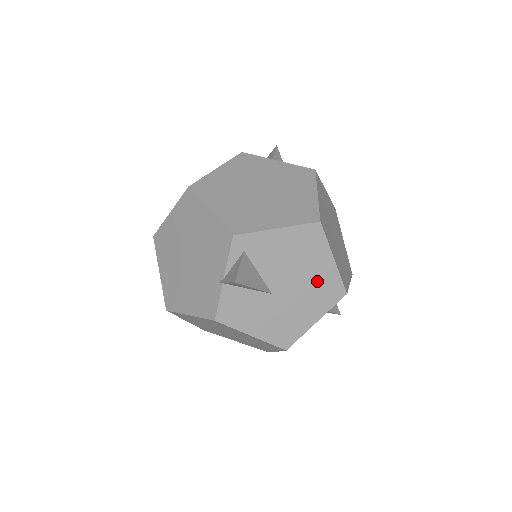
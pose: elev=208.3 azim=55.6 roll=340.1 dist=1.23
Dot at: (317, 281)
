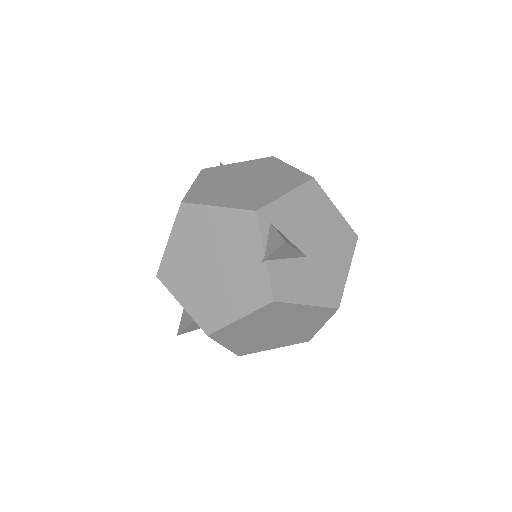
Dot at: (333, 232)
